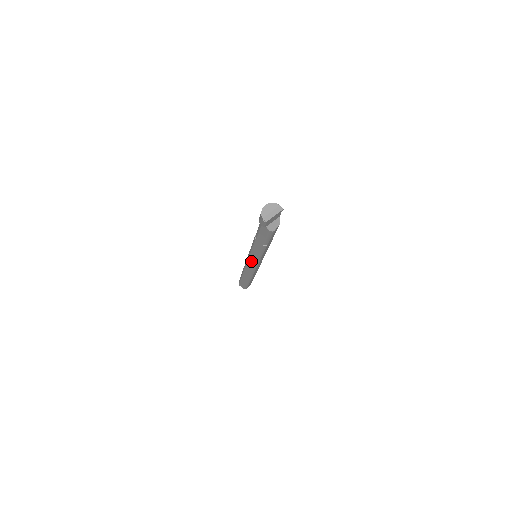
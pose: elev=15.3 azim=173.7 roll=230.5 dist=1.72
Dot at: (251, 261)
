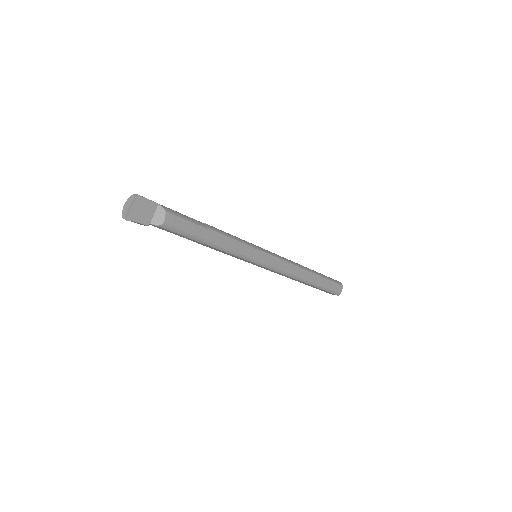
Dot at: (255, 264)
